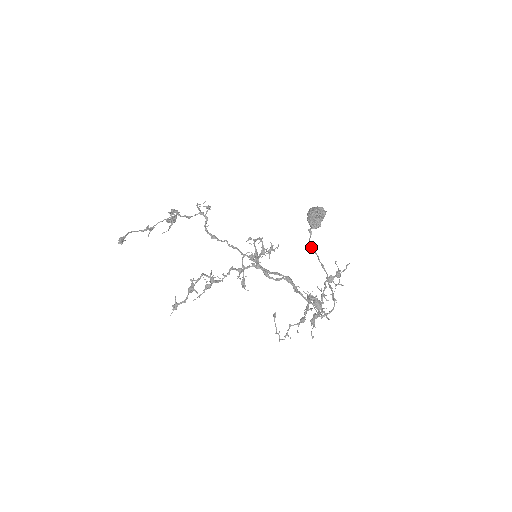
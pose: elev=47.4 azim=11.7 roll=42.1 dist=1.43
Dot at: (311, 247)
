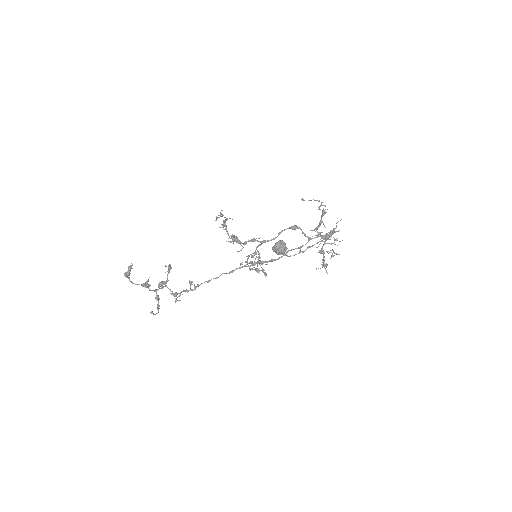
Dot at: occluded
